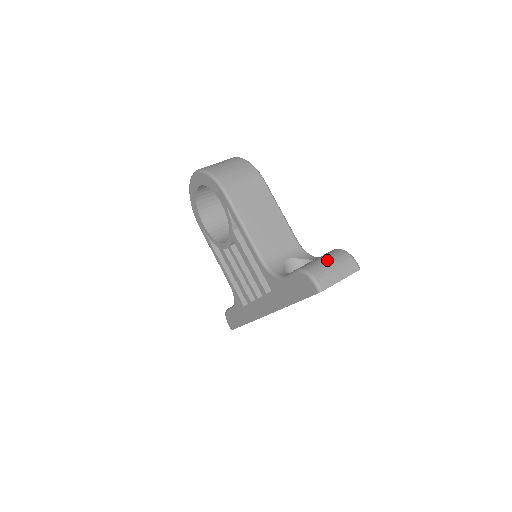
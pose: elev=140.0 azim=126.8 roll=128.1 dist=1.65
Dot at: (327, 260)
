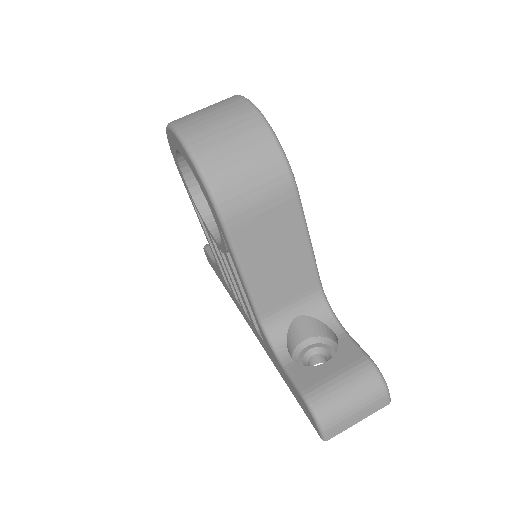
Dot at: (350, 394)
